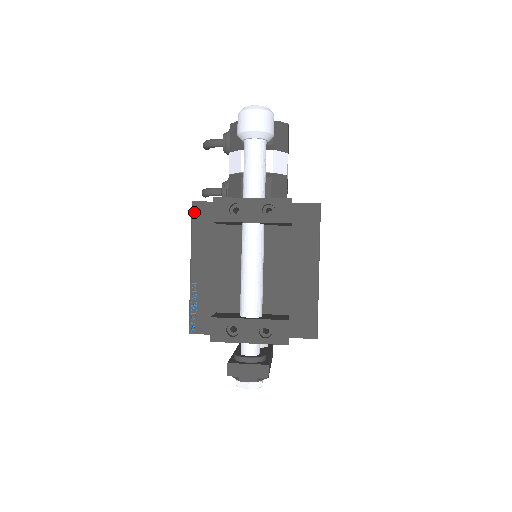
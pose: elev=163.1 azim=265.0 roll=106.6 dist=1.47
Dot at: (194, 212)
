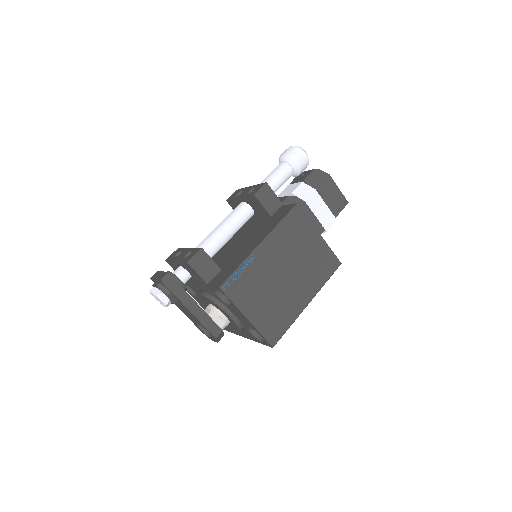
Dot at: occluded
